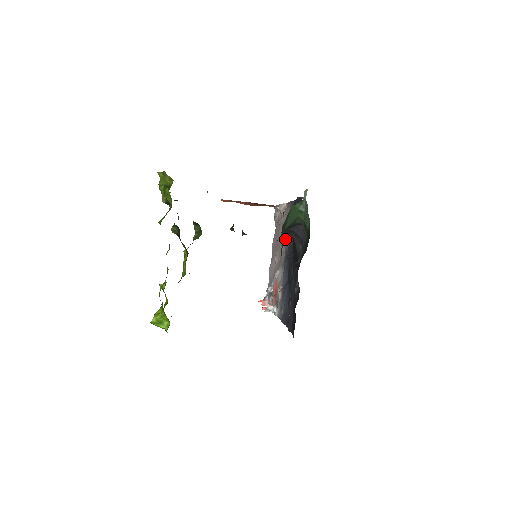
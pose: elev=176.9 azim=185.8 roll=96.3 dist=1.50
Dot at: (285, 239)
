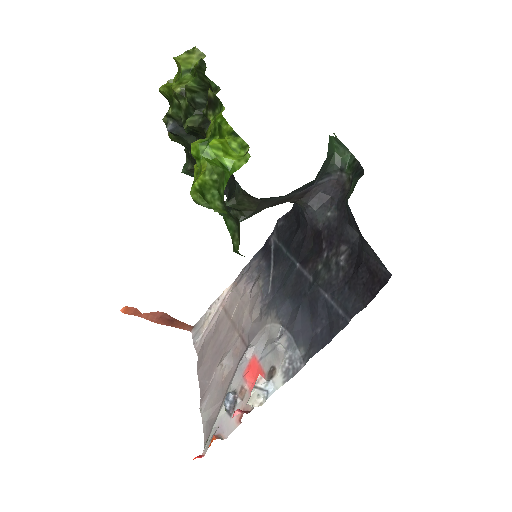
Dot at: (251, 302)
